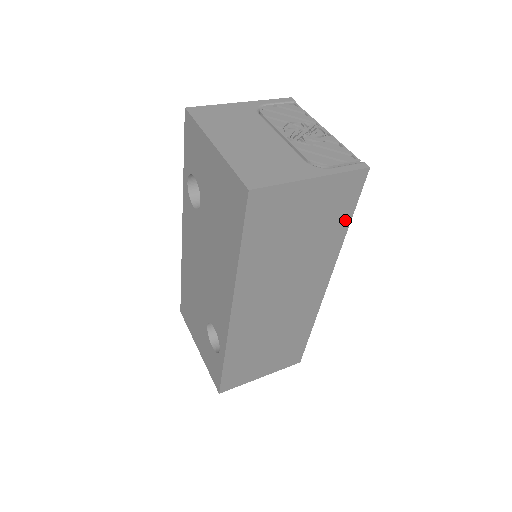
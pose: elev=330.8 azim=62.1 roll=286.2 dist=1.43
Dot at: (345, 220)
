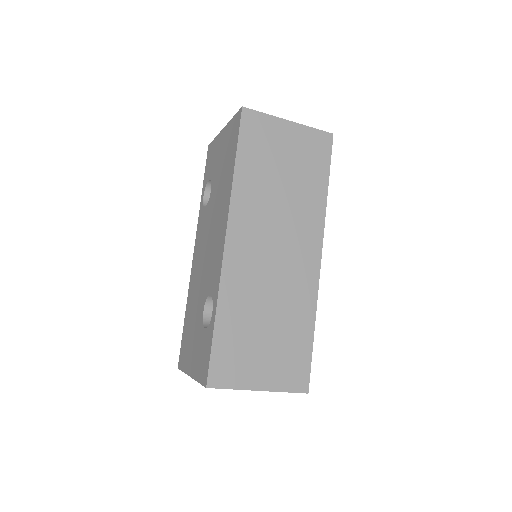
Dot at: (323, 178)
